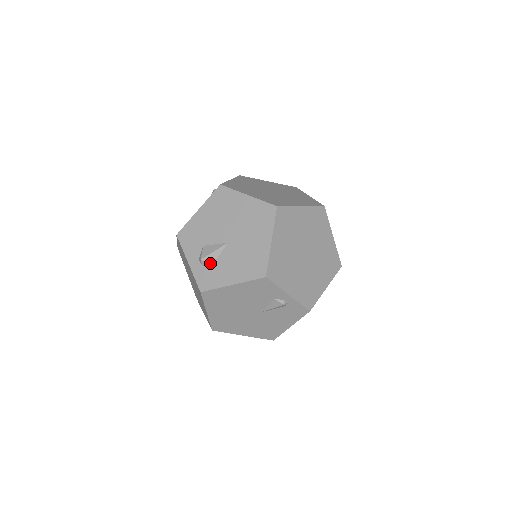
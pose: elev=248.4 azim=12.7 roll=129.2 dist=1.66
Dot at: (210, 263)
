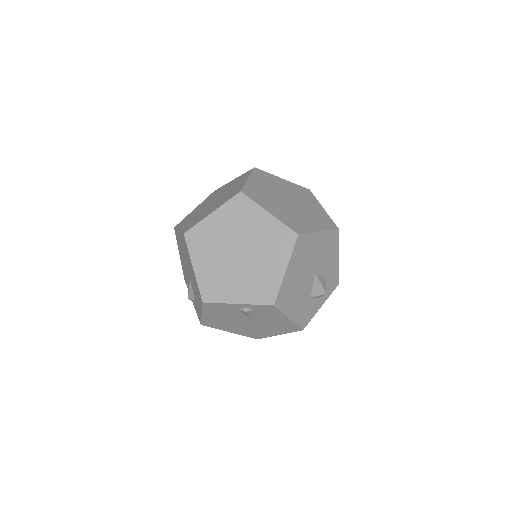
Dot at: (193, 299)
